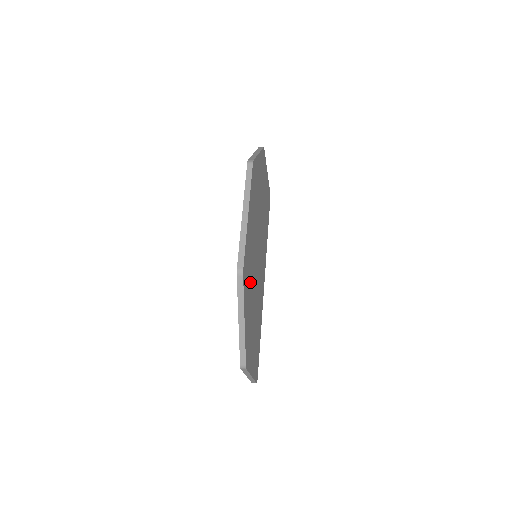
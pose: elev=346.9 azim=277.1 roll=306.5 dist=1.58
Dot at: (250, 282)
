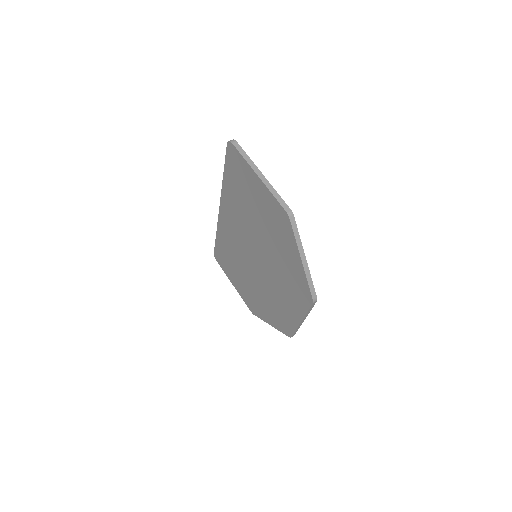
Dot at: occluded
